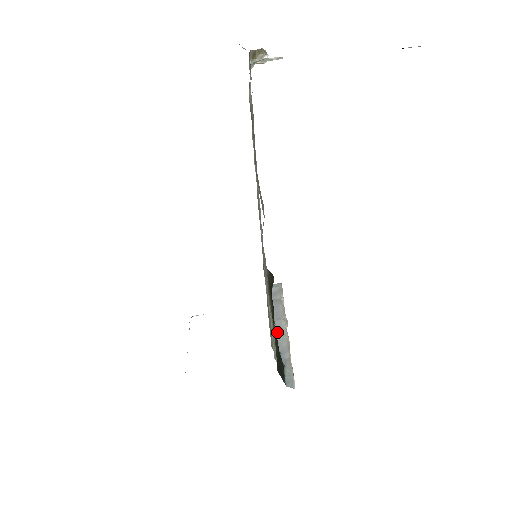
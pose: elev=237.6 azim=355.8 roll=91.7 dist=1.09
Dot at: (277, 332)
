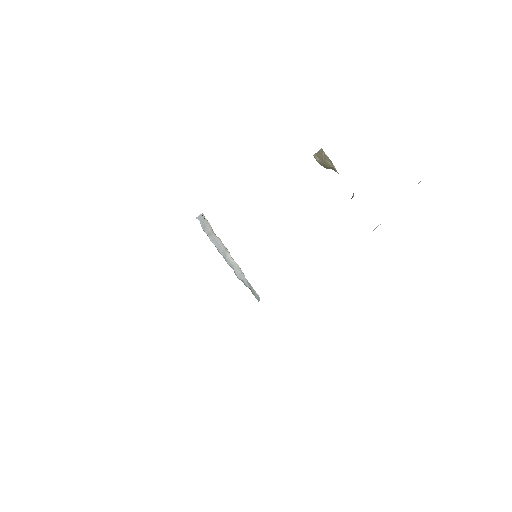
Dot at: (229, 264)
